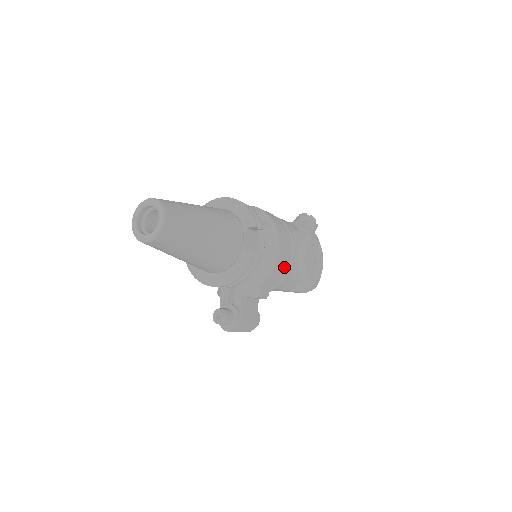
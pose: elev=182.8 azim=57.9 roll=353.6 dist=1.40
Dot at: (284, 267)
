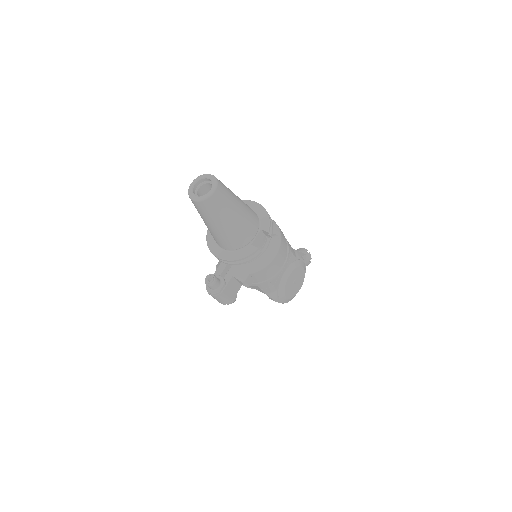
Dot at: (272, 272)
